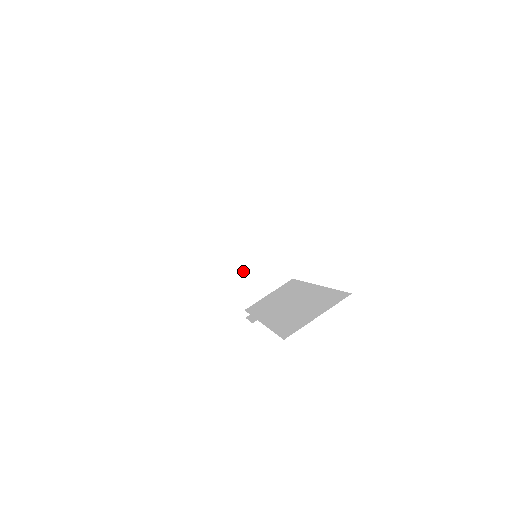
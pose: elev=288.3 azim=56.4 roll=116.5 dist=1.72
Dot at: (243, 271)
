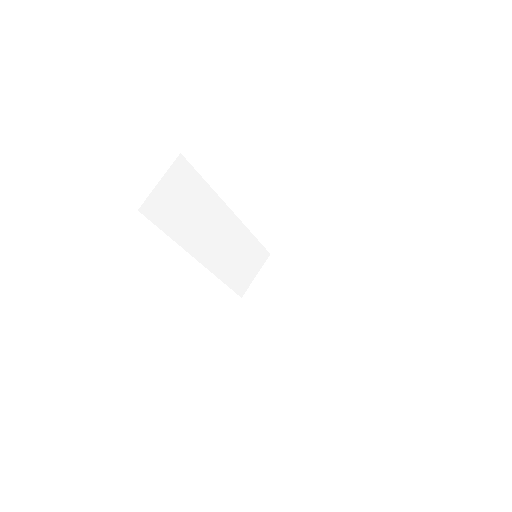
Dot at: (303, 306)
